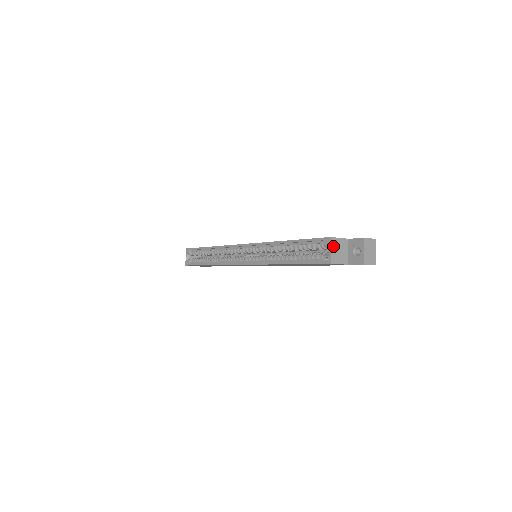
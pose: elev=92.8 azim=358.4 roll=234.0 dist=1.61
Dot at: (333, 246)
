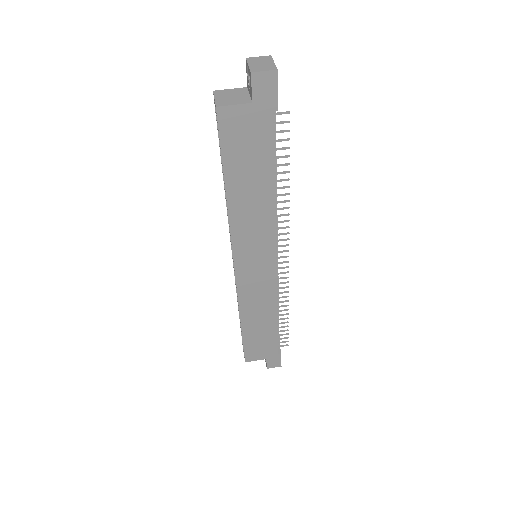
Dot at: (218, 96)
